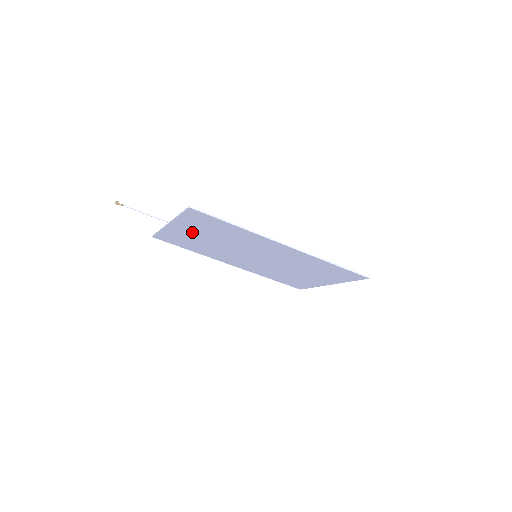
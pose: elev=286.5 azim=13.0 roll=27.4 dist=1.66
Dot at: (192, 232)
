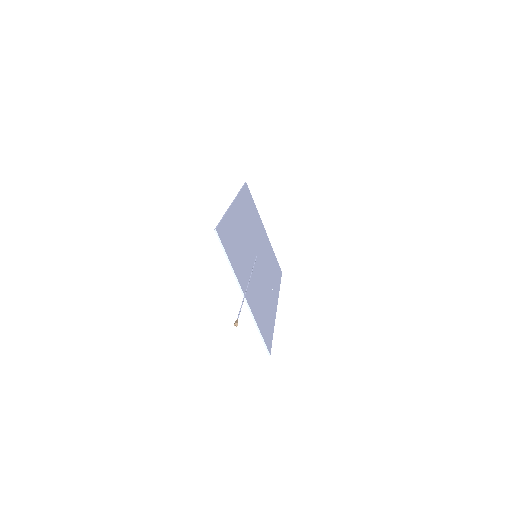
Dot at: (248, 287)
